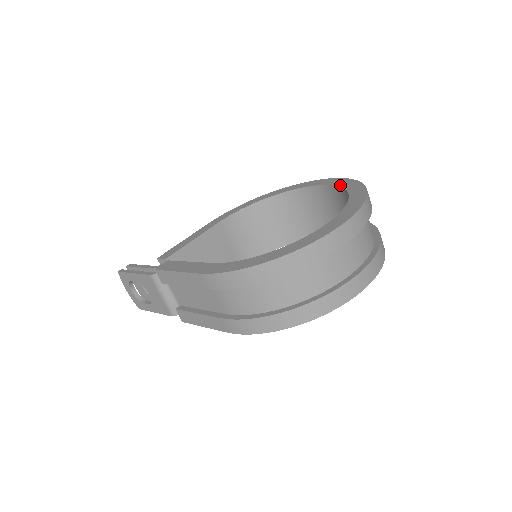
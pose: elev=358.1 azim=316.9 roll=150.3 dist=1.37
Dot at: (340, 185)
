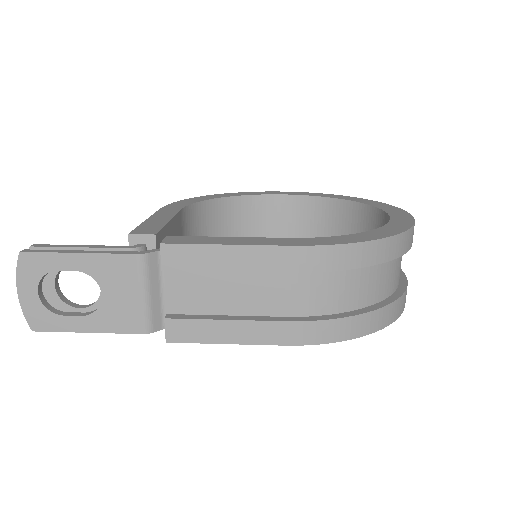
Dot at: (324, 196)
